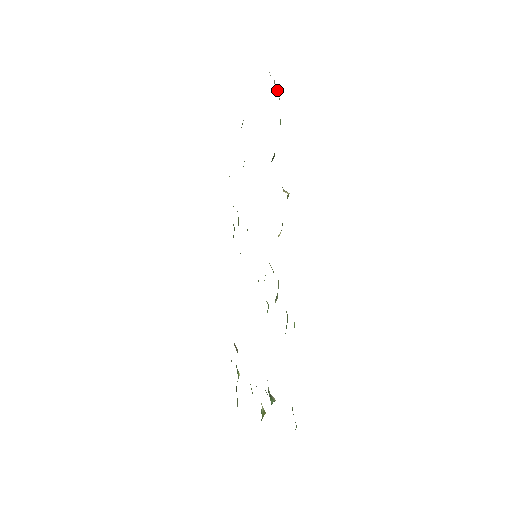
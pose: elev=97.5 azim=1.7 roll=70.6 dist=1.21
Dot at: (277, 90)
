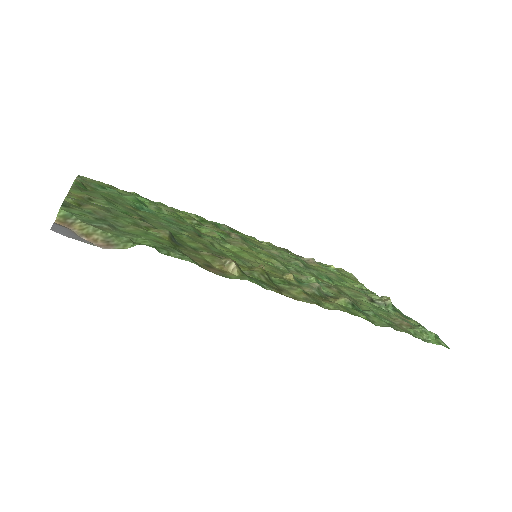
Dot at: (96, 236)
